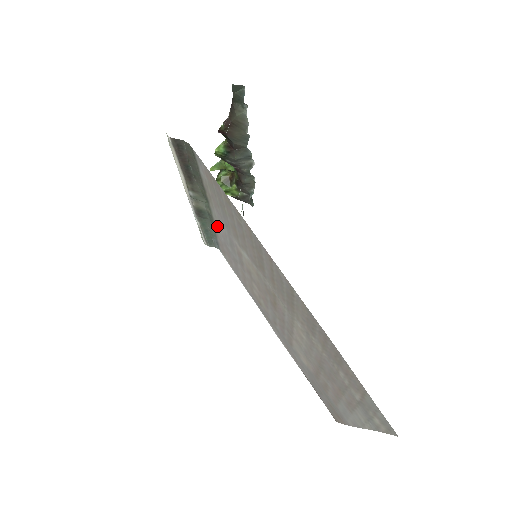
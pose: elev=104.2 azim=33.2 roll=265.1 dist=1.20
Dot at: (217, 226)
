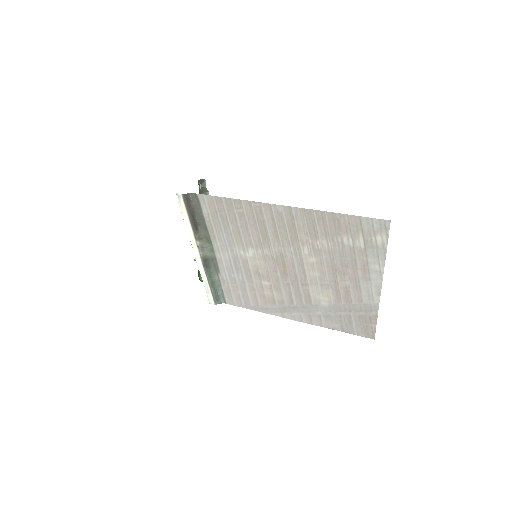
Dot at: (221, 264)
